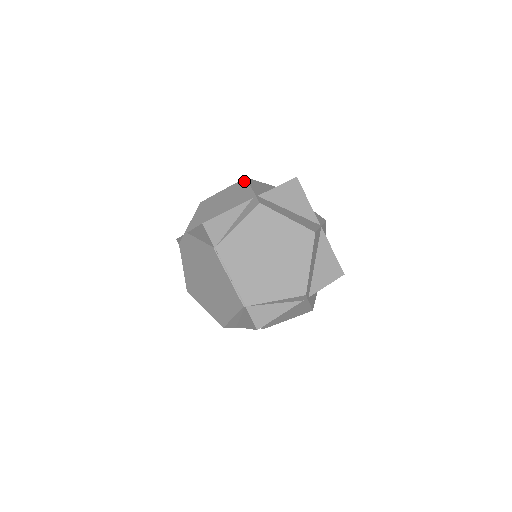
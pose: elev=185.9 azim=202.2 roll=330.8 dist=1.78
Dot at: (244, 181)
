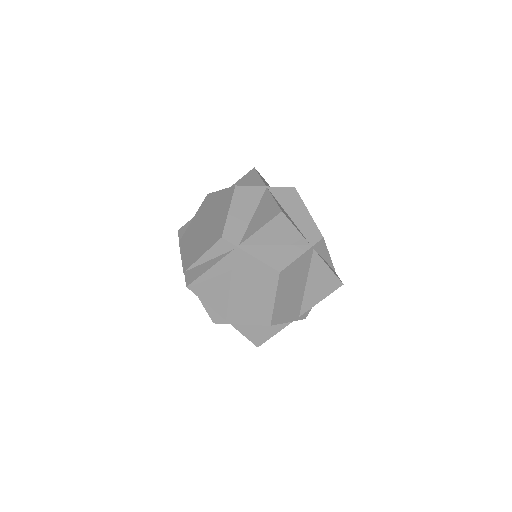
Dot at: occluded
